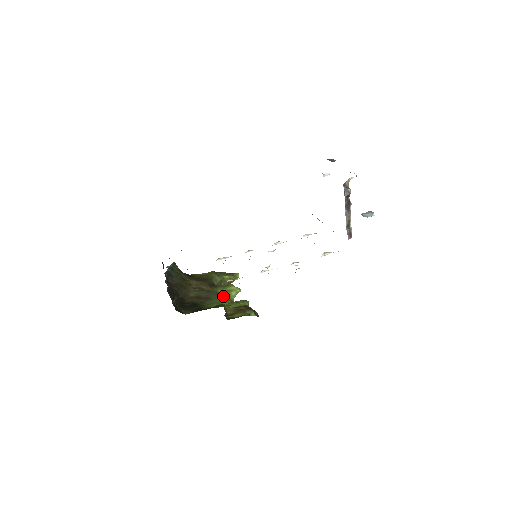
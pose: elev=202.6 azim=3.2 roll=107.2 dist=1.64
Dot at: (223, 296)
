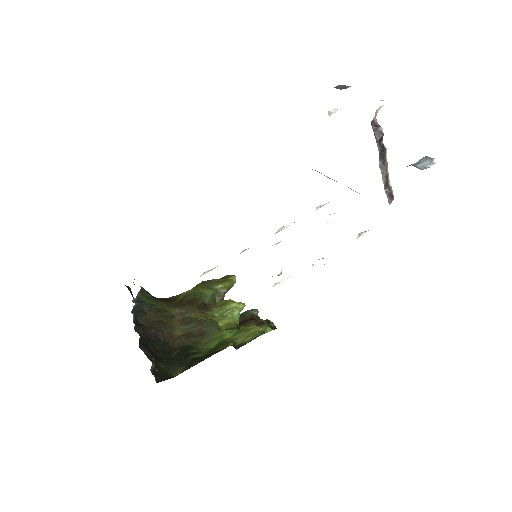
Dot at: (222, 321)
